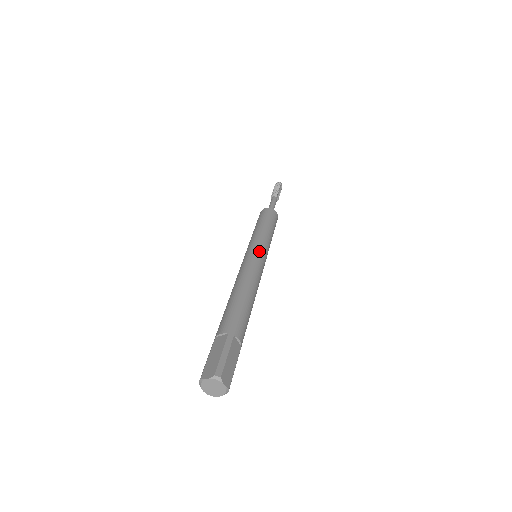
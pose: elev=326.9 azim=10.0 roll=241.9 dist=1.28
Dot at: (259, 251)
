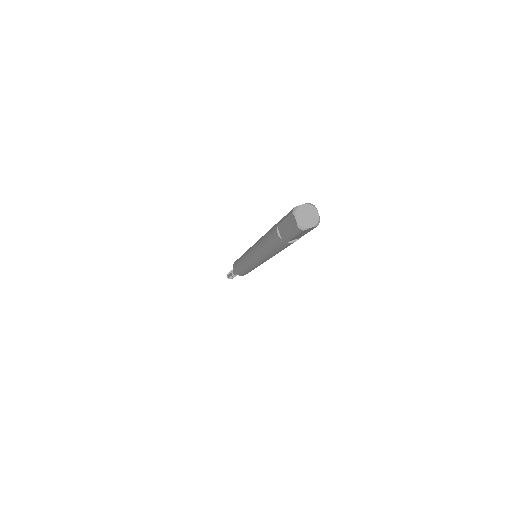
Dot at: occluded
